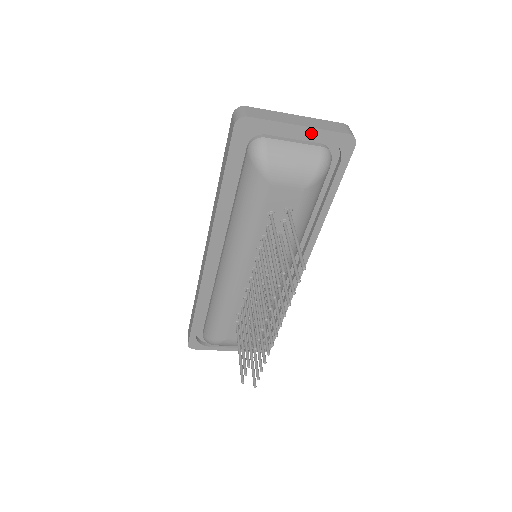
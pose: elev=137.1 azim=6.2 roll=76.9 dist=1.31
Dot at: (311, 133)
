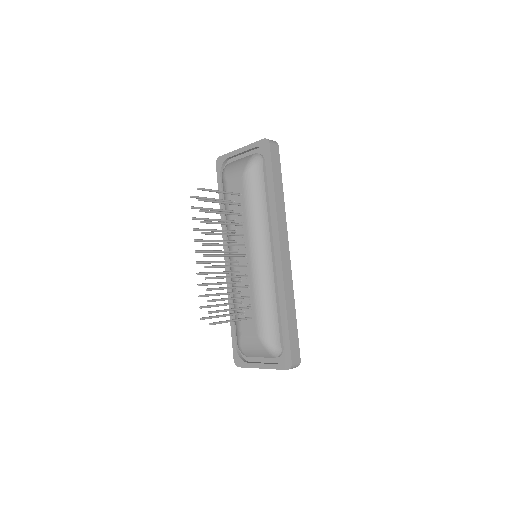
Dot at: (247, 149)
